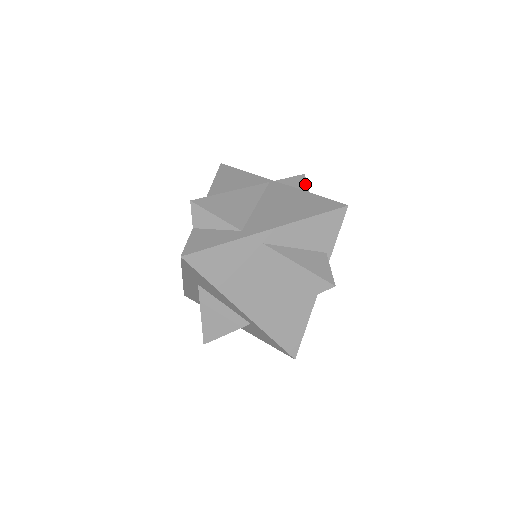
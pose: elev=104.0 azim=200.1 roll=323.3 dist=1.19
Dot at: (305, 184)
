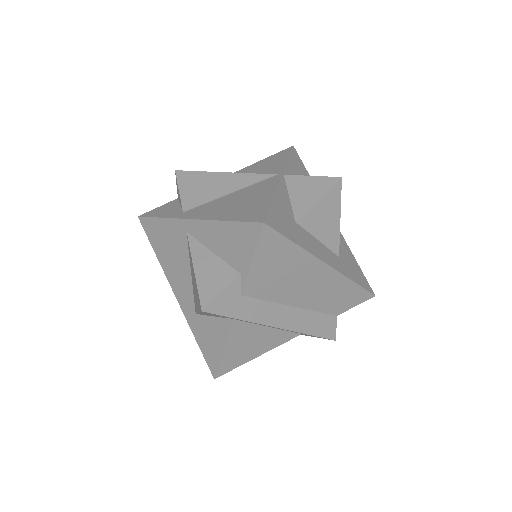
Dot at: (324, 189)
